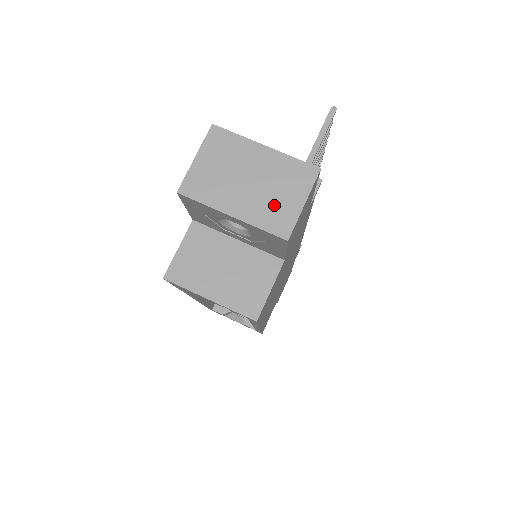
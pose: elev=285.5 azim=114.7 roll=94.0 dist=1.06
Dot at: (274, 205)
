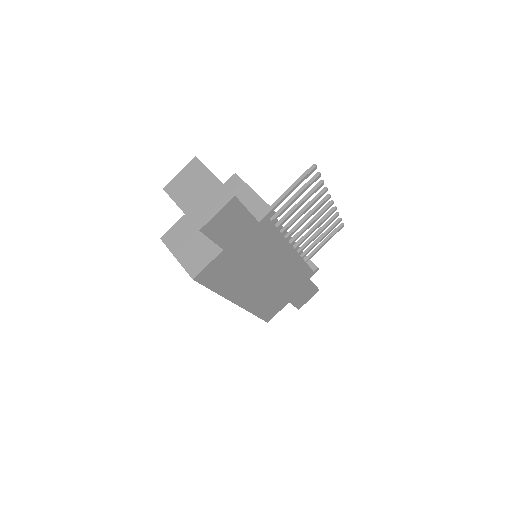
Dot at: (202, 209)
